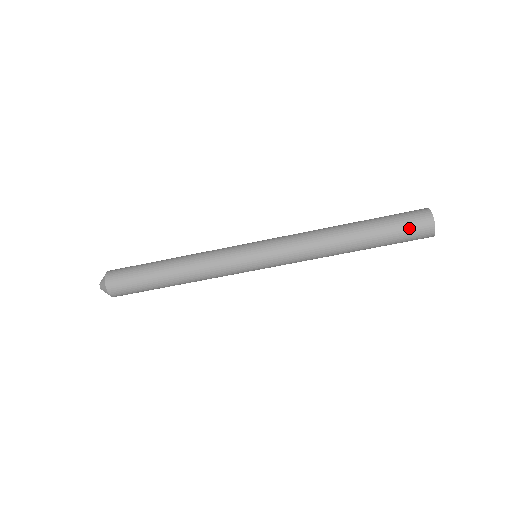
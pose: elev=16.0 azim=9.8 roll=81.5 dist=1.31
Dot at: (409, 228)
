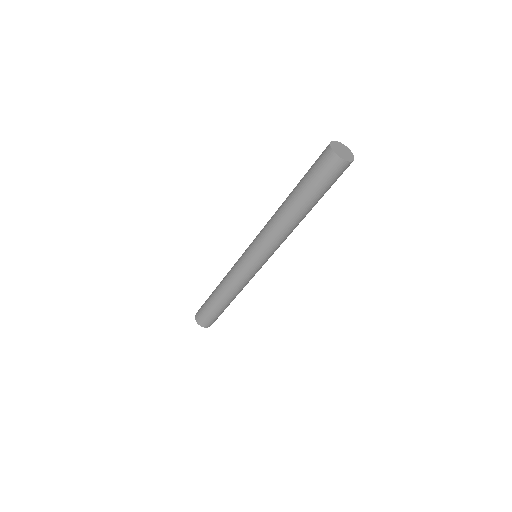
Dot at: (320, 170)
